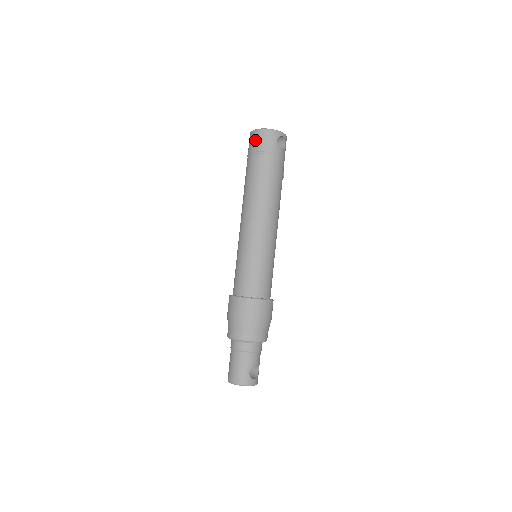
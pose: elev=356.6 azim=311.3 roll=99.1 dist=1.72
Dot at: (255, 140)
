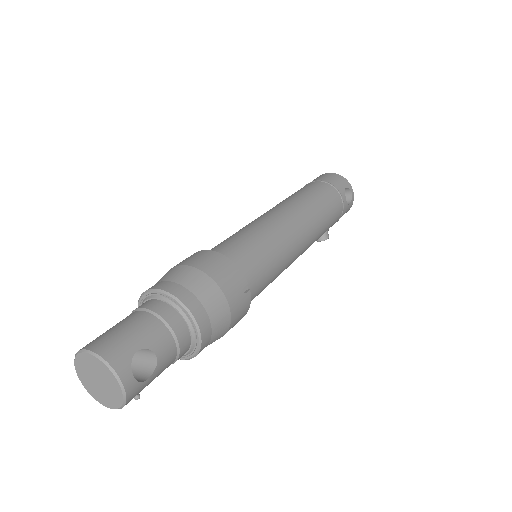
Dot at: (322, 176)
